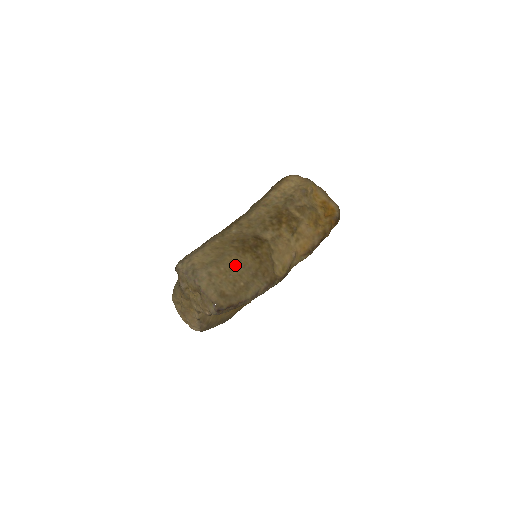
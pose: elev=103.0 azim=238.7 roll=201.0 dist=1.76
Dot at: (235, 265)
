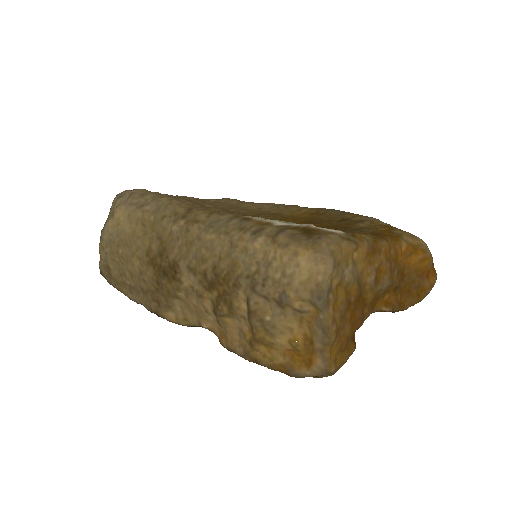
Dot at: (133, 262)
